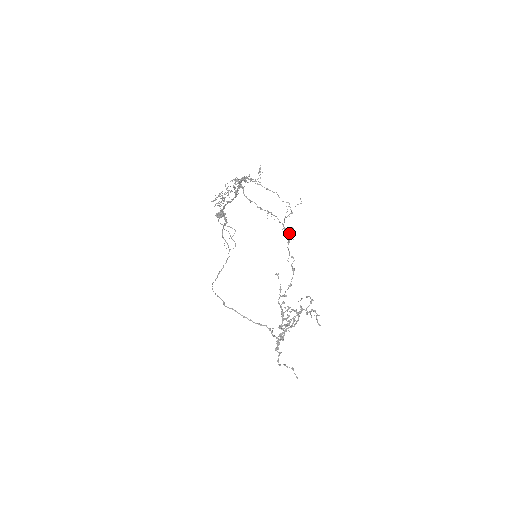
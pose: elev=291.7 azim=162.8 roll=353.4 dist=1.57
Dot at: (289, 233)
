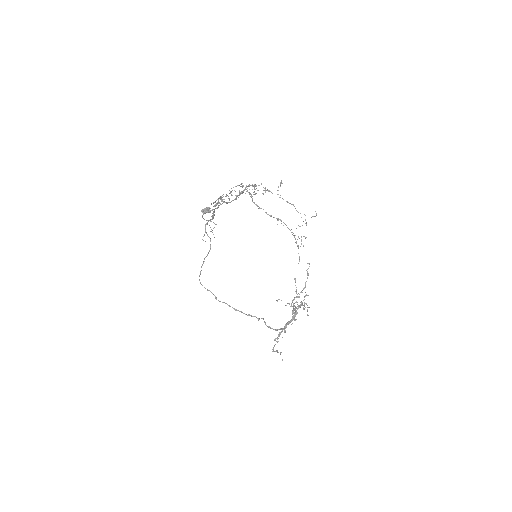
Dot at: (301, 241)
